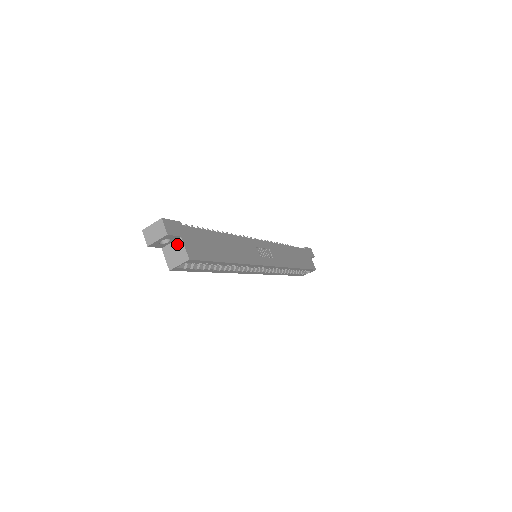
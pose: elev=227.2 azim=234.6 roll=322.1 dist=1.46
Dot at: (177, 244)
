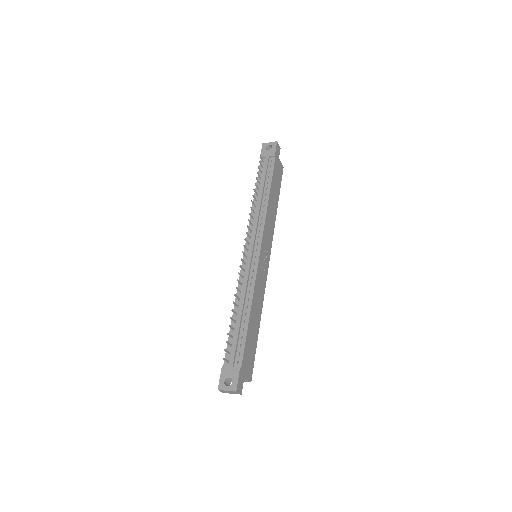
Dot at: occluded
